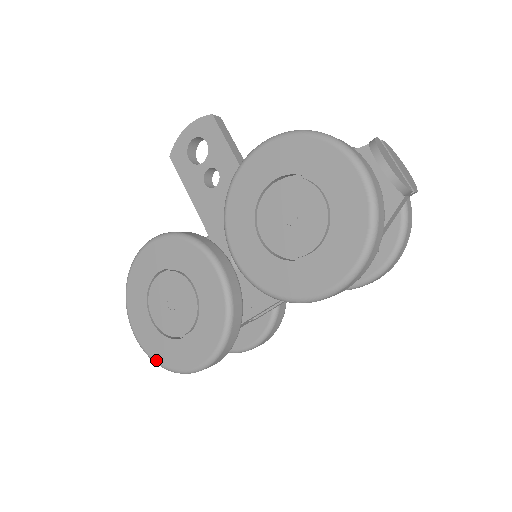
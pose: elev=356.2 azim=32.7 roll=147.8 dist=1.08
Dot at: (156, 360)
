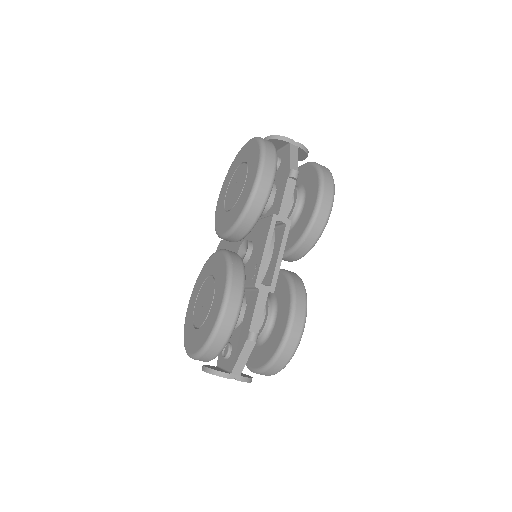
Dot at: (202, 346)
